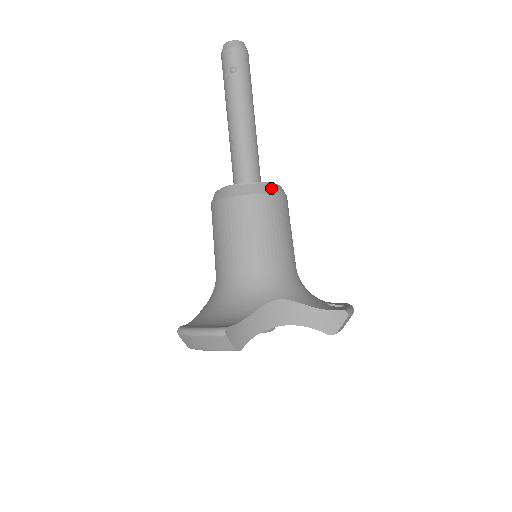
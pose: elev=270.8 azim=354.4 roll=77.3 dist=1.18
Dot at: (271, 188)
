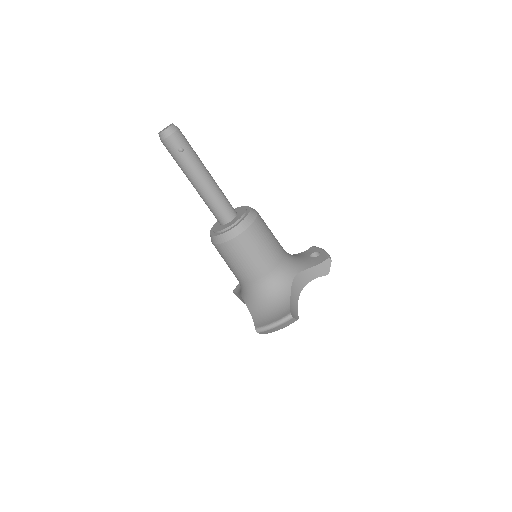
Dot at: (252, 215)
